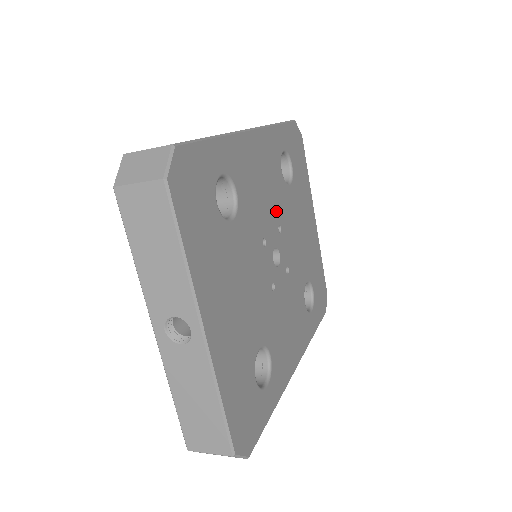
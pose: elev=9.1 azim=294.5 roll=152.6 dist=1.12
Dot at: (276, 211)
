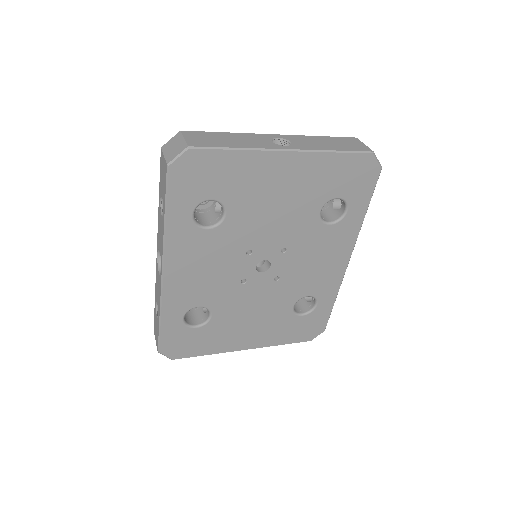
Dot at: (234, 254)
